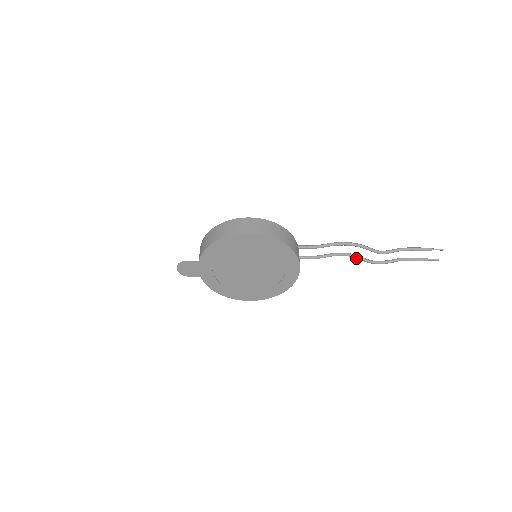
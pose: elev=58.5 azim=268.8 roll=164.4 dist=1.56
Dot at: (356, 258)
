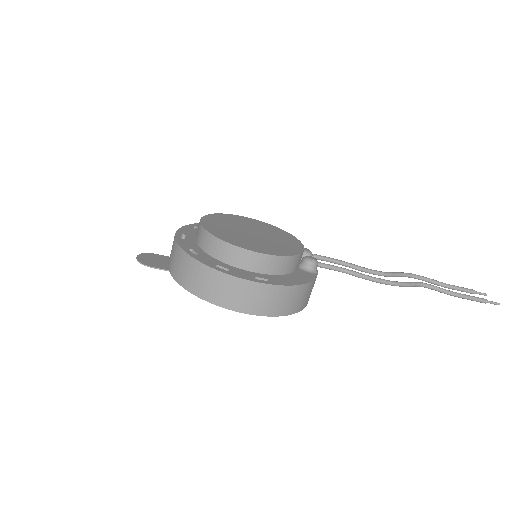
Dot at: (389, 275)
